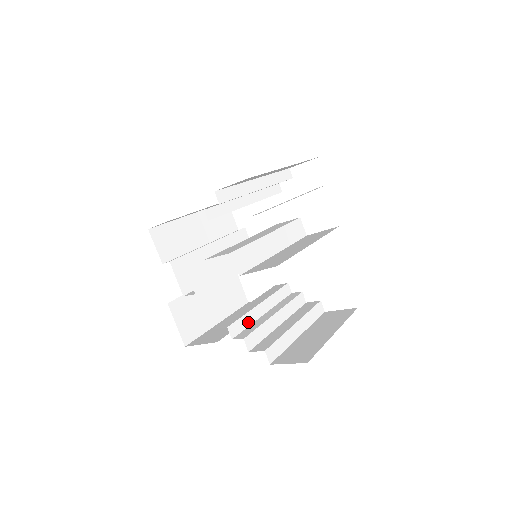
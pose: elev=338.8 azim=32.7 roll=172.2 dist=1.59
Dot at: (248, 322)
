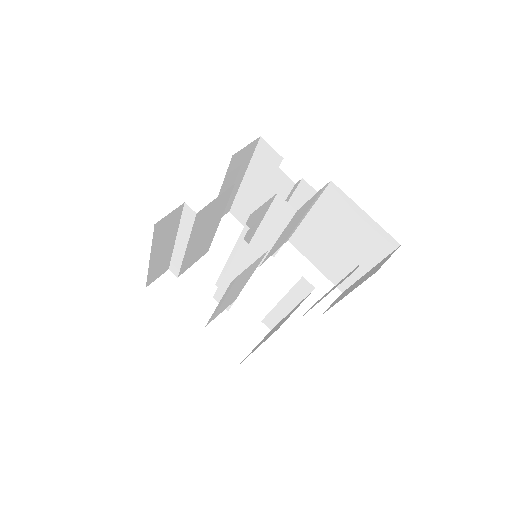
Dot at: occluded
